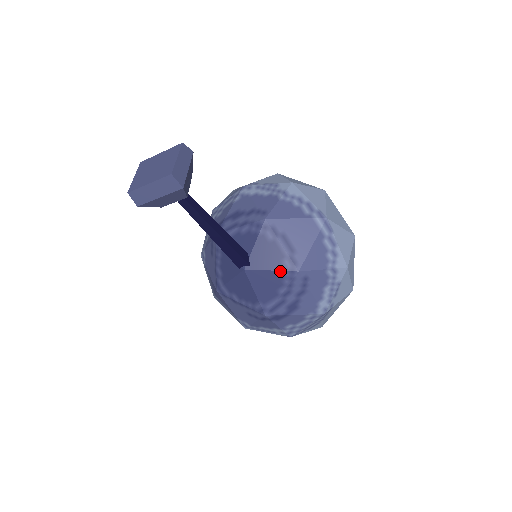
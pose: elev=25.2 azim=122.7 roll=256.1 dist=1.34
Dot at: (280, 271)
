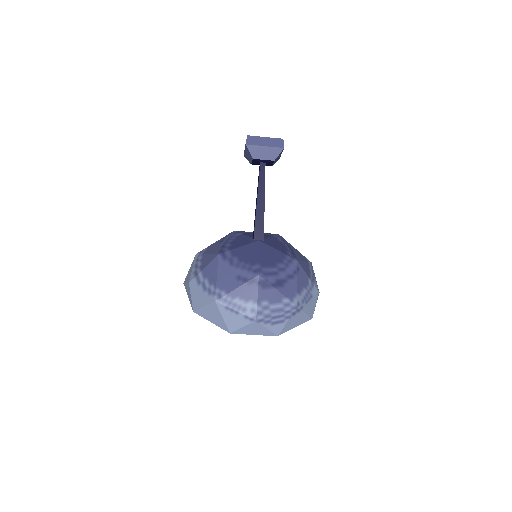
Dot at: (284, 253)
